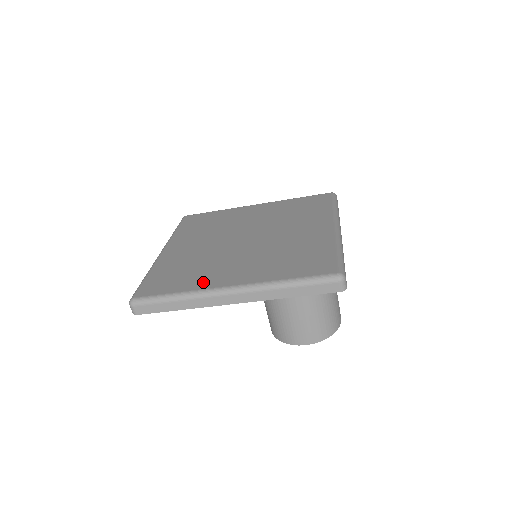
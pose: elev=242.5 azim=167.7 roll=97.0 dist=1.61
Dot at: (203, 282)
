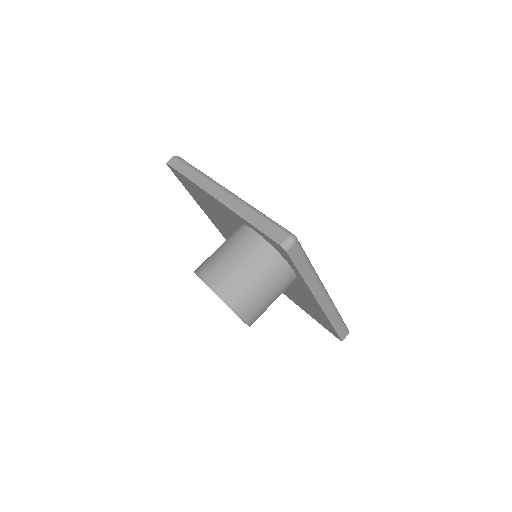
Dot at: occluded
